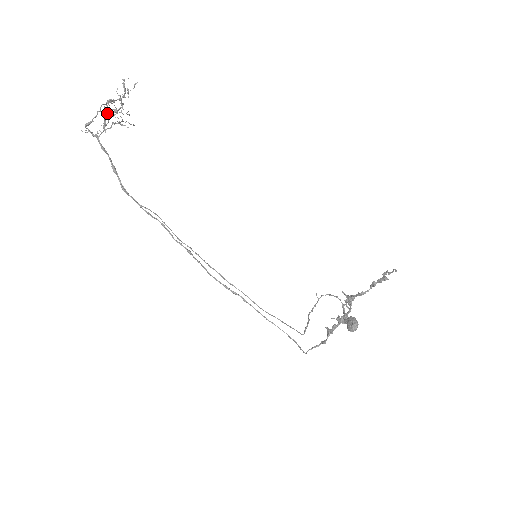
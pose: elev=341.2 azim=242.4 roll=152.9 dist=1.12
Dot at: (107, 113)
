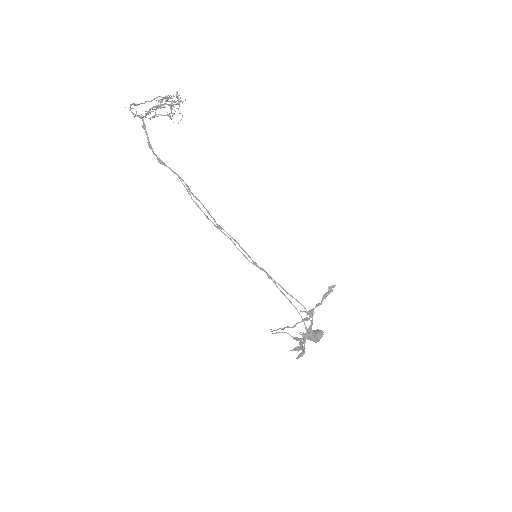
Dot at: occluded
